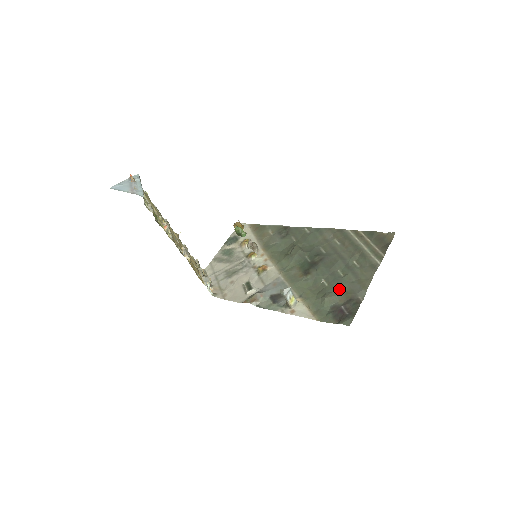
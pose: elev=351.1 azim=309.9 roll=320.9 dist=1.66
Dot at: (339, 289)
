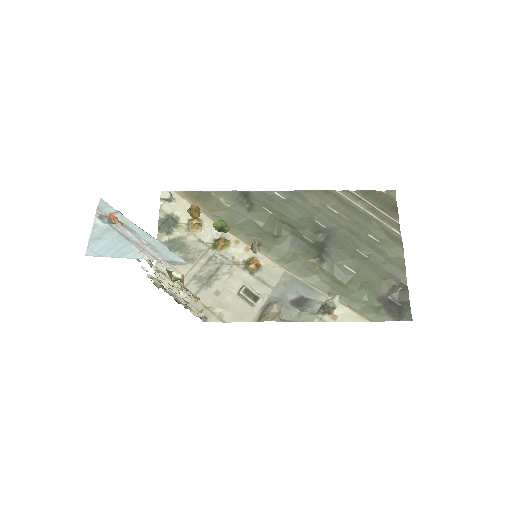
Dot at: (374, 276)
